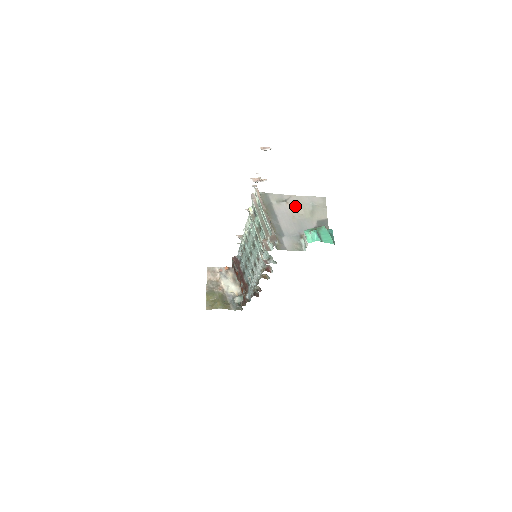
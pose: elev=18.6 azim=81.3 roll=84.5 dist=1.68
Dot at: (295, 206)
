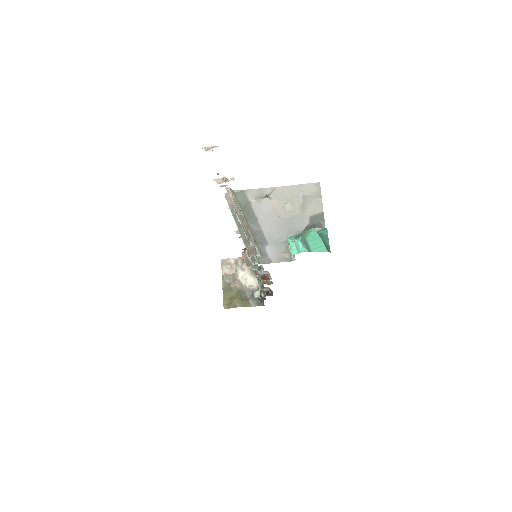
Dot at: (280, 201)
